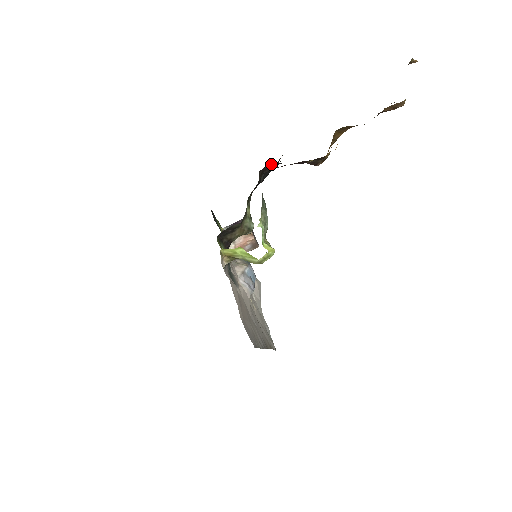
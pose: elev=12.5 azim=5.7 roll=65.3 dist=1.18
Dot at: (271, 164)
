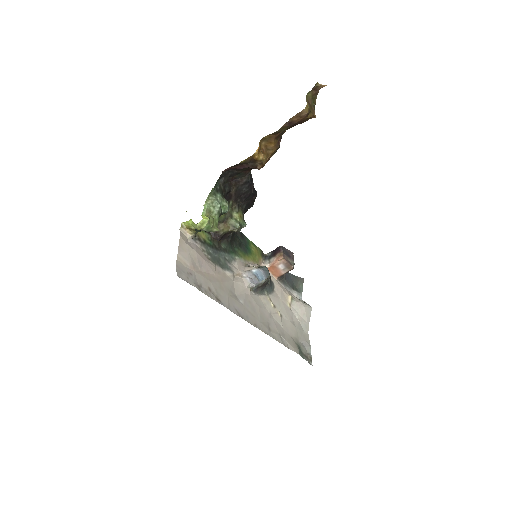
Dot at: (236, 175)
